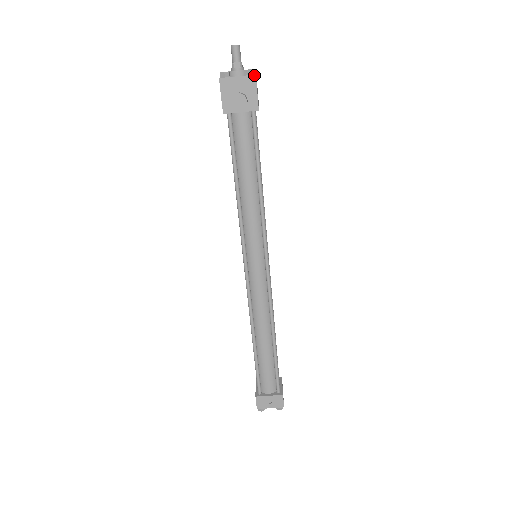
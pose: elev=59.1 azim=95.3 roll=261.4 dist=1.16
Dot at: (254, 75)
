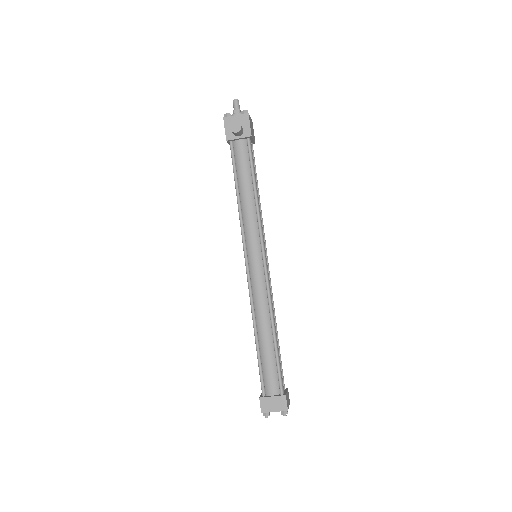
Dot at: (247, 113)
